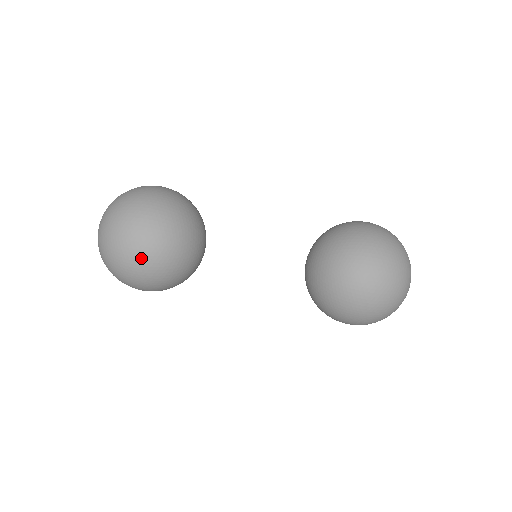
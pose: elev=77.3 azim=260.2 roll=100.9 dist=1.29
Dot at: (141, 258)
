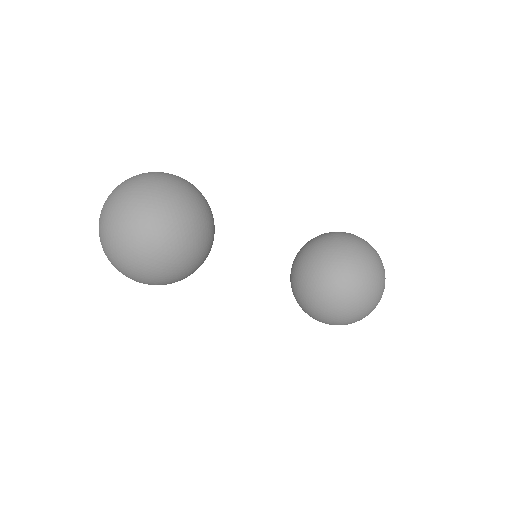
Dot at: (161, 265)
